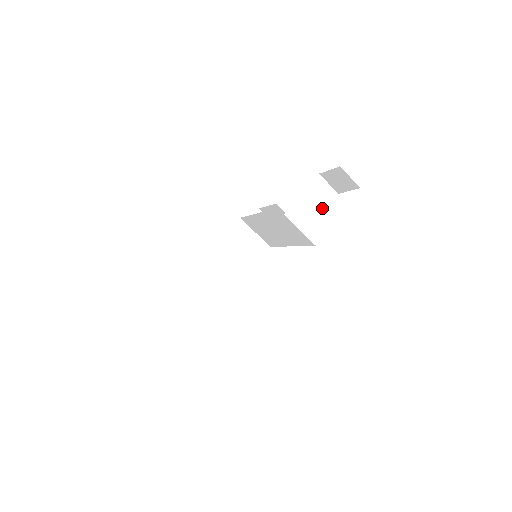
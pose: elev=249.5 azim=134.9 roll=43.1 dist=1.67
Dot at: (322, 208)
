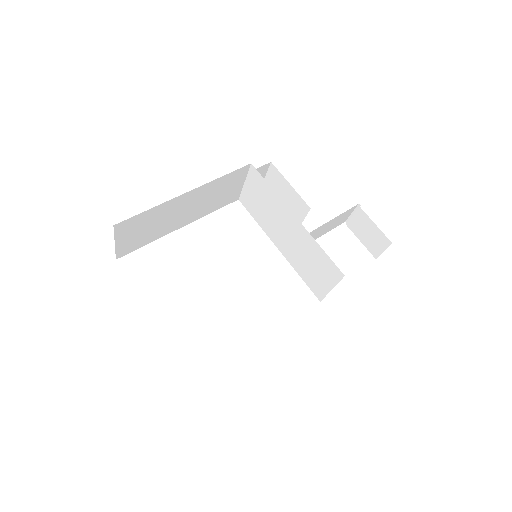
Dot at: (328, 231)
